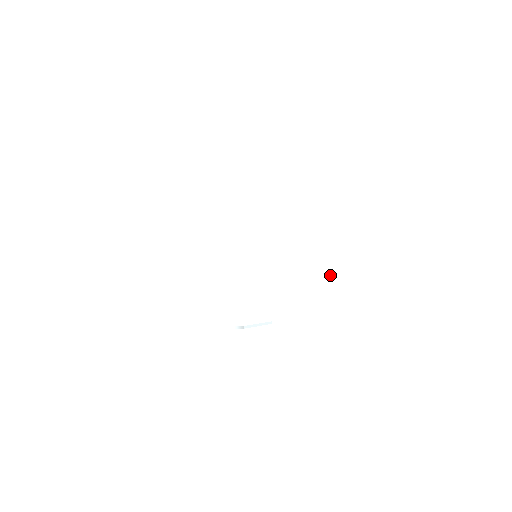
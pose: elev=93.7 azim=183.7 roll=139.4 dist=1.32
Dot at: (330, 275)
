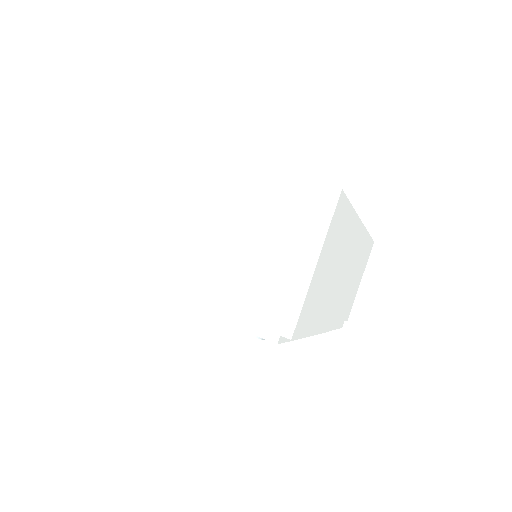
Dot at: (330, 309)
